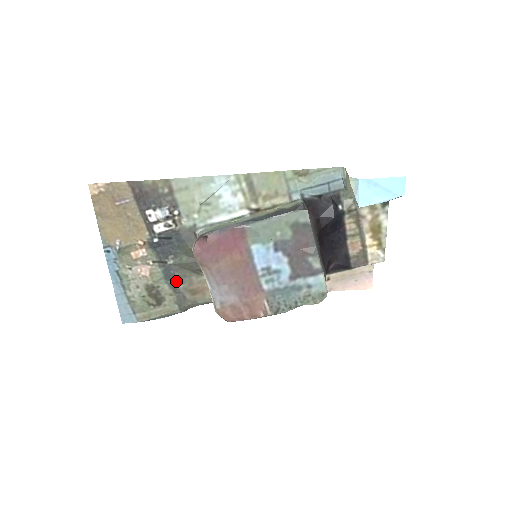
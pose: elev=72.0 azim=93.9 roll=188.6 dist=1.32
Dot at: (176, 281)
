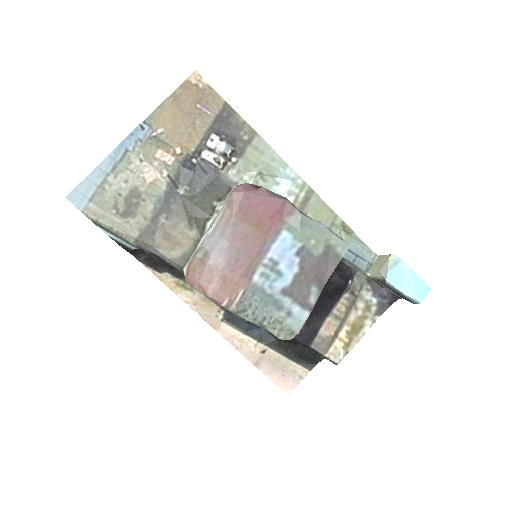
Dot at: (165, 211)
